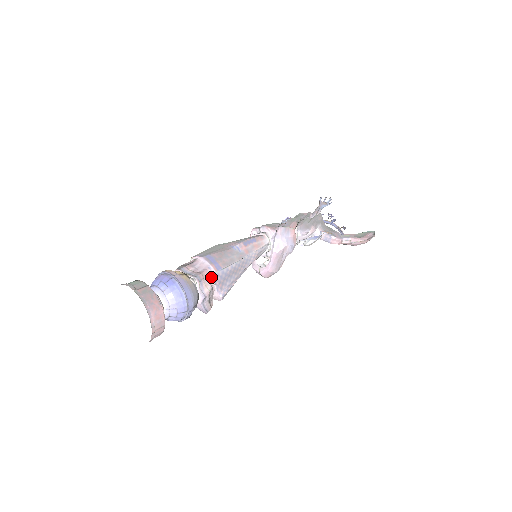
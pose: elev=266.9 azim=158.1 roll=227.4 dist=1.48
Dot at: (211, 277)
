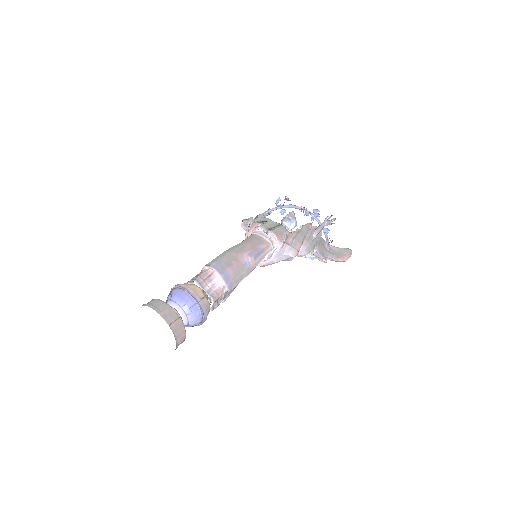
Dot at: (223, 294)
